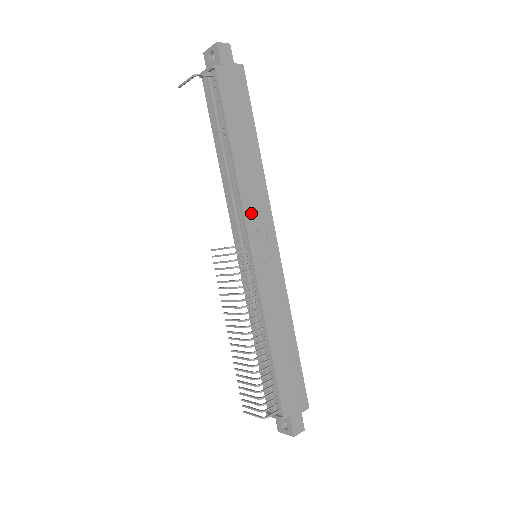
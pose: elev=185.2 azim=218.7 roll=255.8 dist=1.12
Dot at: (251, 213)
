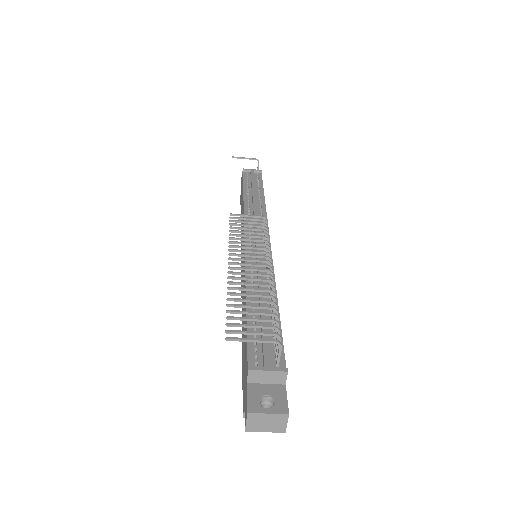
Dot at: occluded
